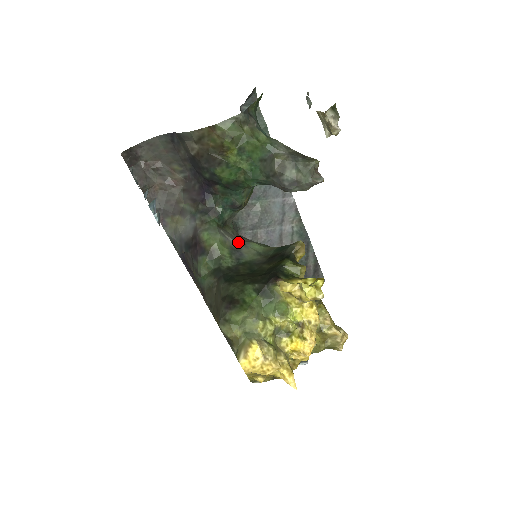
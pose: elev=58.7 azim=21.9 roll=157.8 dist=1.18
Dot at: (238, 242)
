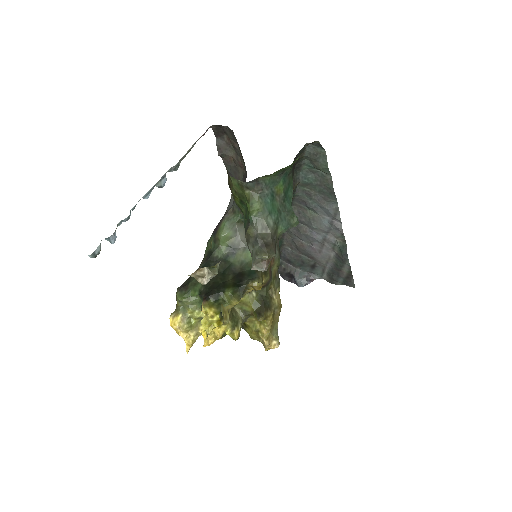
Dot at: (243, 242)
